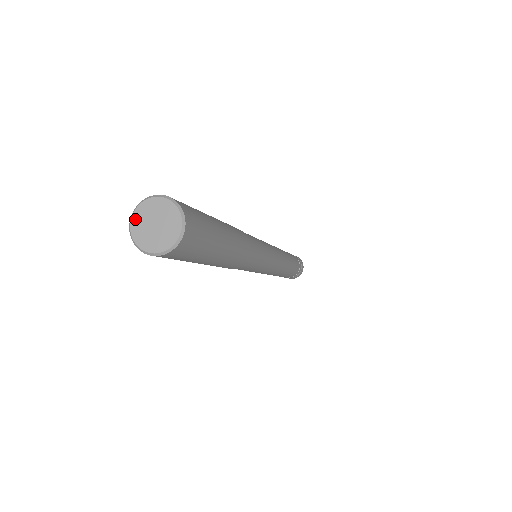
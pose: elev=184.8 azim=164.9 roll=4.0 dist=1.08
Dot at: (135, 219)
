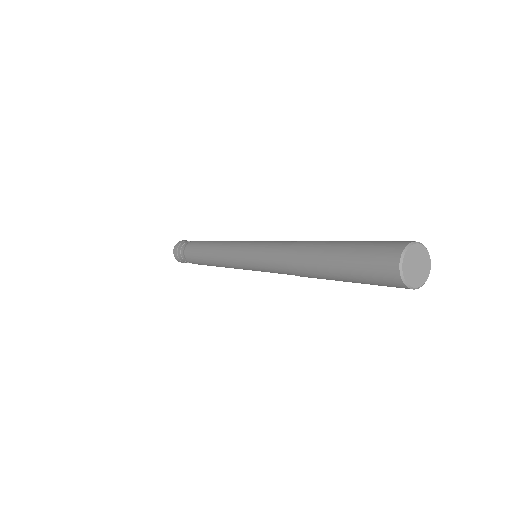
Dot at: (405, 267)
